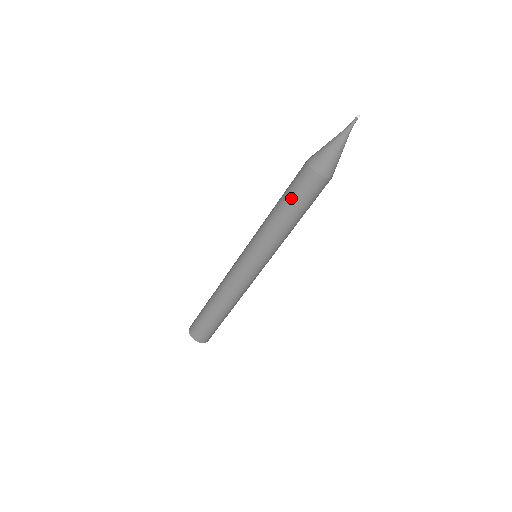
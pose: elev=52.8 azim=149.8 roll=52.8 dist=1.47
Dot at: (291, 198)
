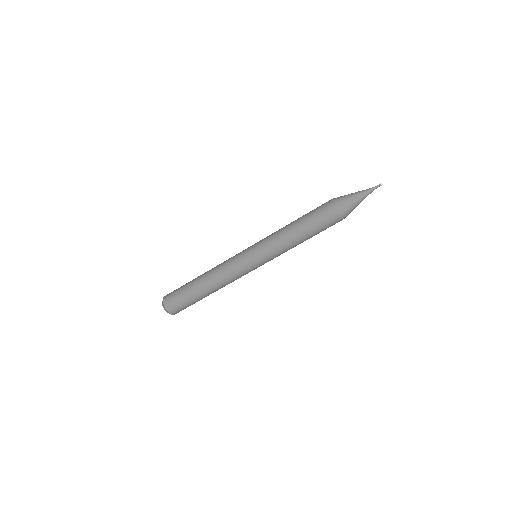
Dot at: (312, 225)
